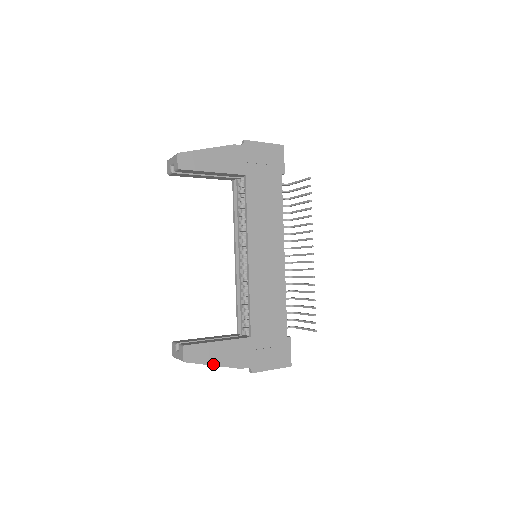
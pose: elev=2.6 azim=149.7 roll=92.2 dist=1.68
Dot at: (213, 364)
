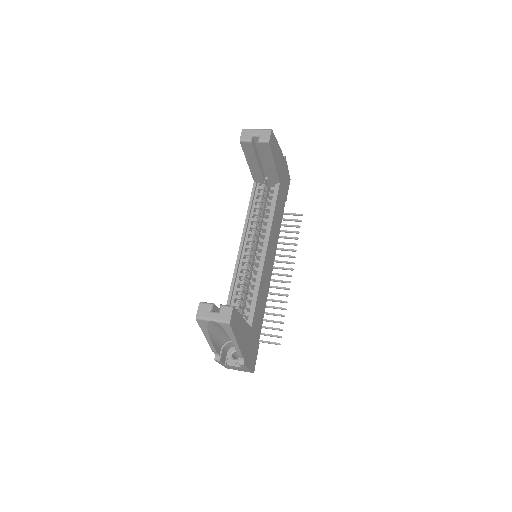
Dot at: (237, 339)
